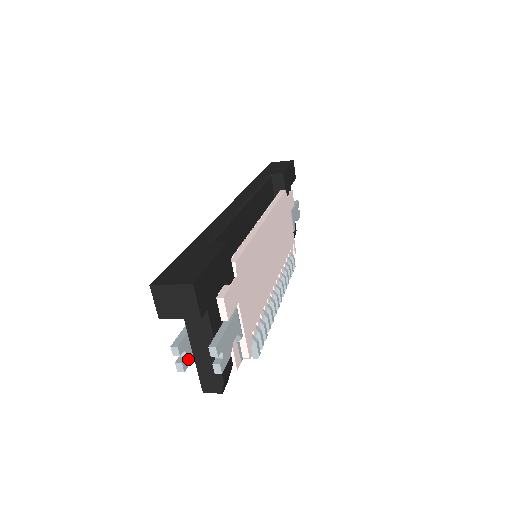
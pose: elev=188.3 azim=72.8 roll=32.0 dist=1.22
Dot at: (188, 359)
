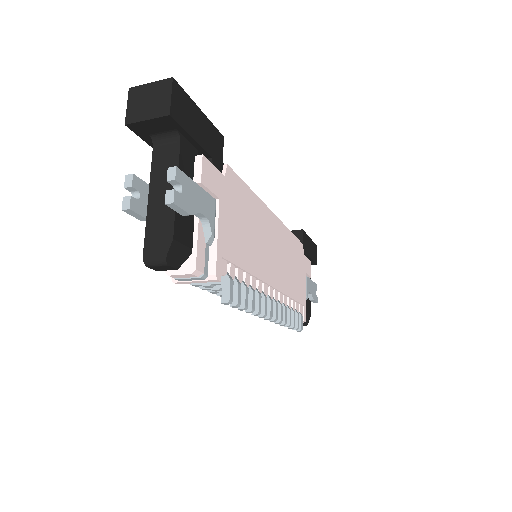
Dot at: (140, 208)
